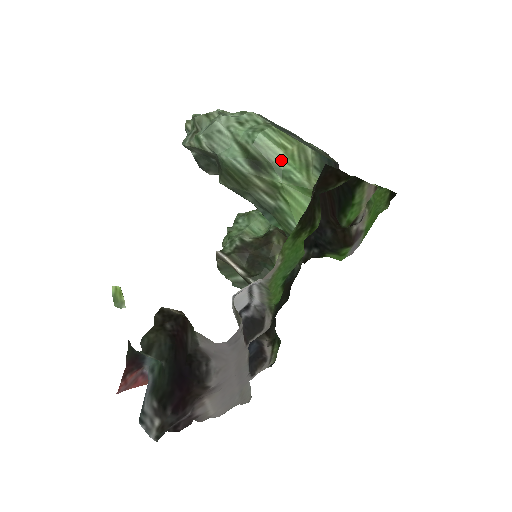
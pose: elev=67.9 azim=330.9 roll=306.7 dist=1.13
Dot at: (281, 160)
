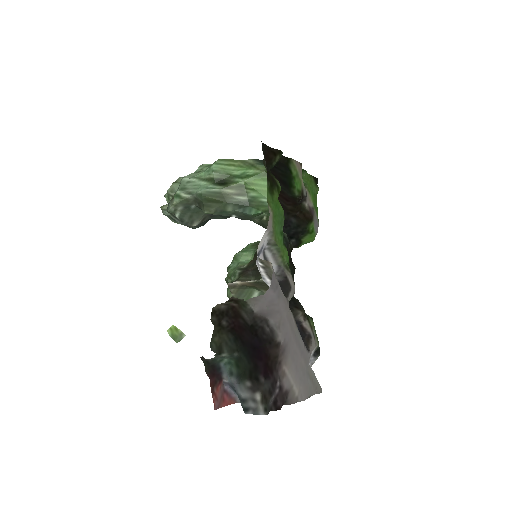
Dot at: (235, 171)
